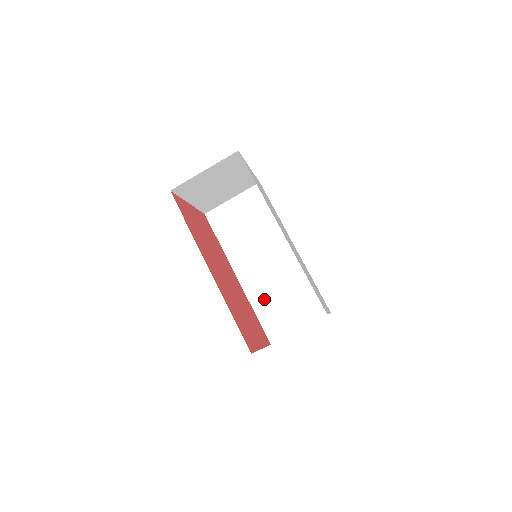
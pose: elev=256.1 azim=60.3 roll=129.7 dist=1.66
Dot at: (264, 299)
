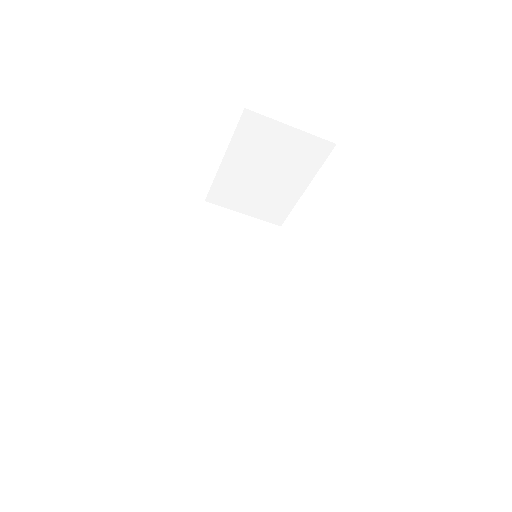
Dot at: (200, 326)
